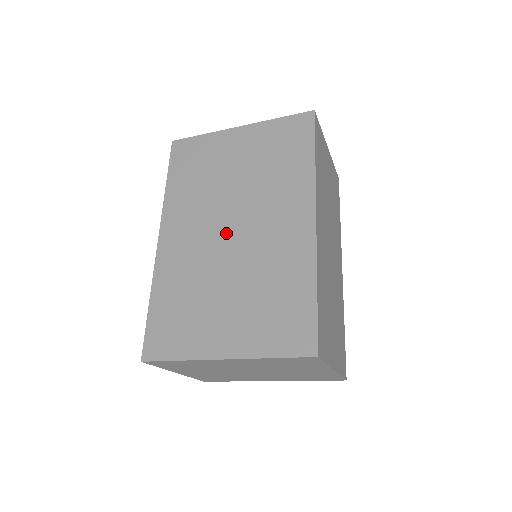
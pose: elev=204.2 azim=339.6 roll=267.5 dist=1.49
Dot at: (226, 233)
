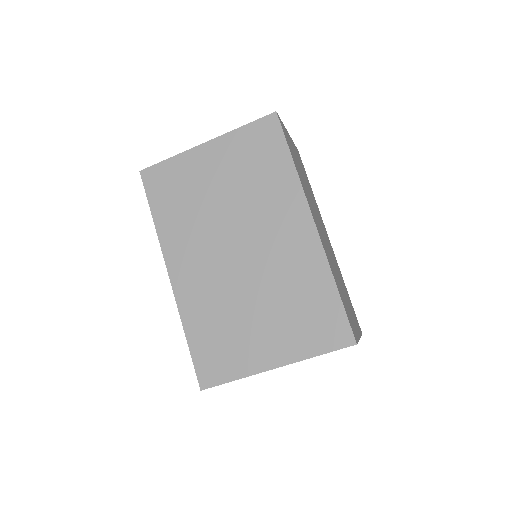
Dot at: (234, 255)
